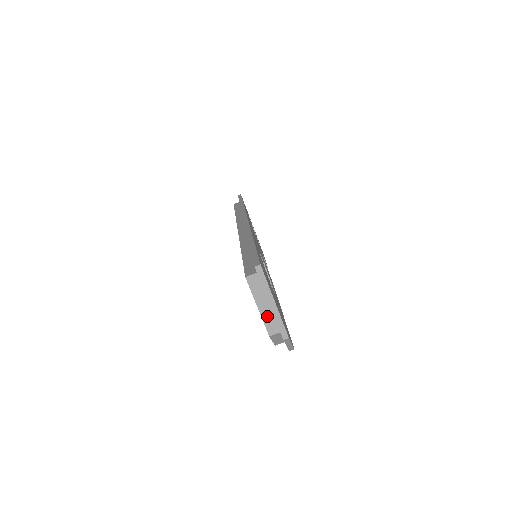
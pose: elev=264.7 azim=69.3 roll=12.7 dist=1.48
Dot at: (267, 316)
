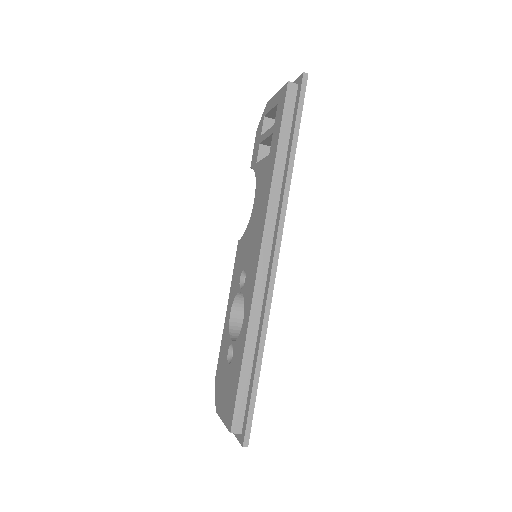
Dot at: occluded
